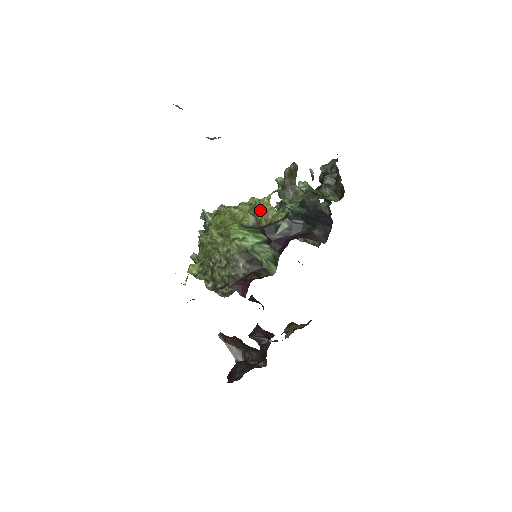
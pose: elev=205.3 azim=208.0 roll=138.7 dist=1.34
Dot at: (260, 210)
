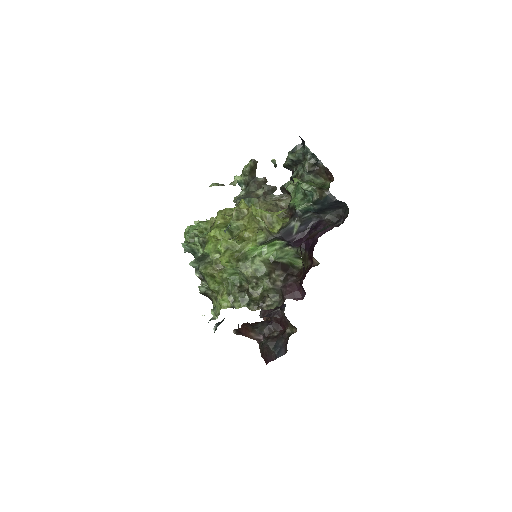
Dot at: (263, 221)
